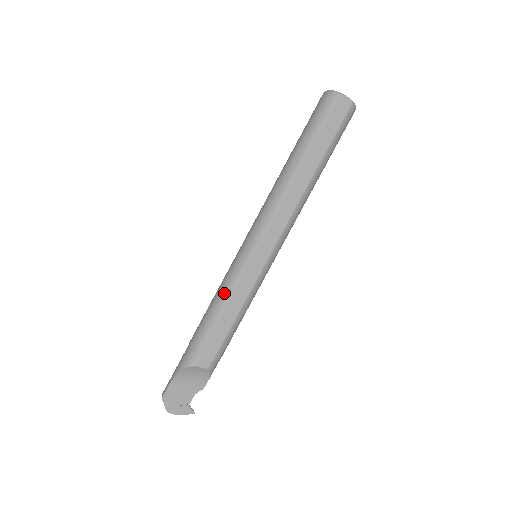
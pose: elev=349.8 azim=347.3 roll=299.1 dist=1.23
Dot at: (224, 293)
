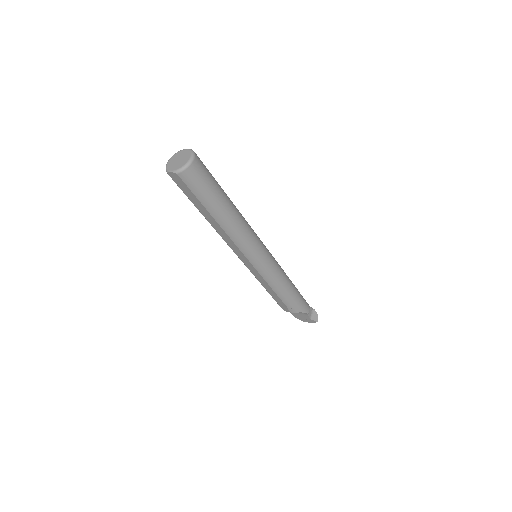
Dot at: occluded
